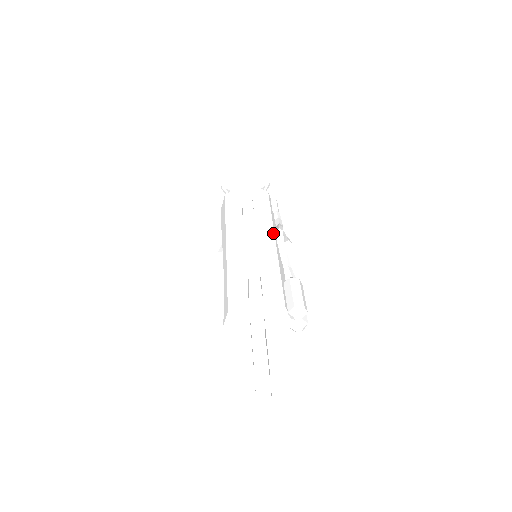
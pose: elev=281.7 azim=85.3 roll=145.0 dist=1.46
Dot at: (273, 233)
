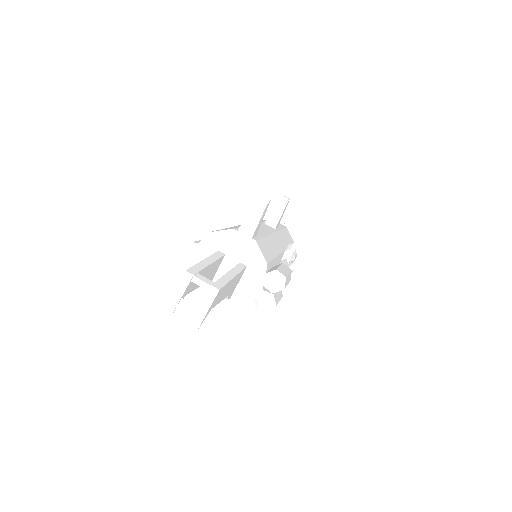
Dot at: (285, 248)
